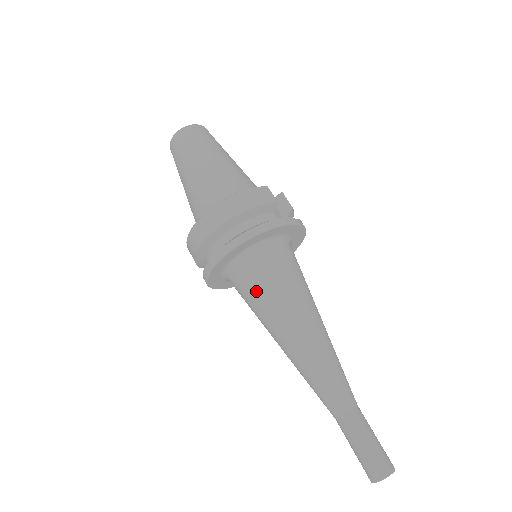
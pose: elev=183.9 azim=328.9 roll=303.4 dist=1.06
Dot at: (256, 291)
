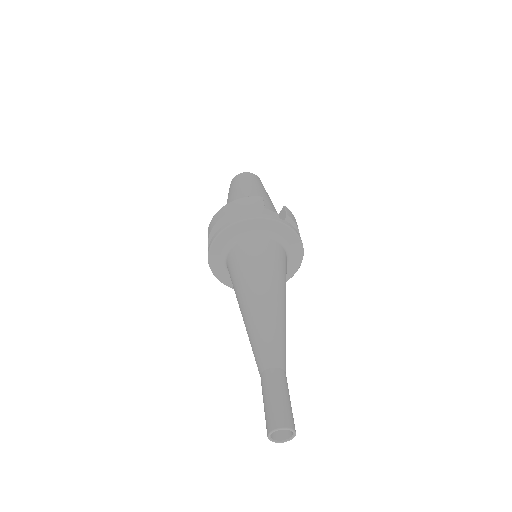
Dot at: (233, 272)
